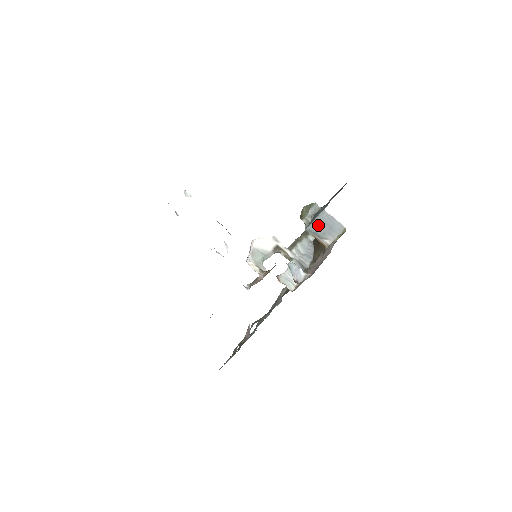
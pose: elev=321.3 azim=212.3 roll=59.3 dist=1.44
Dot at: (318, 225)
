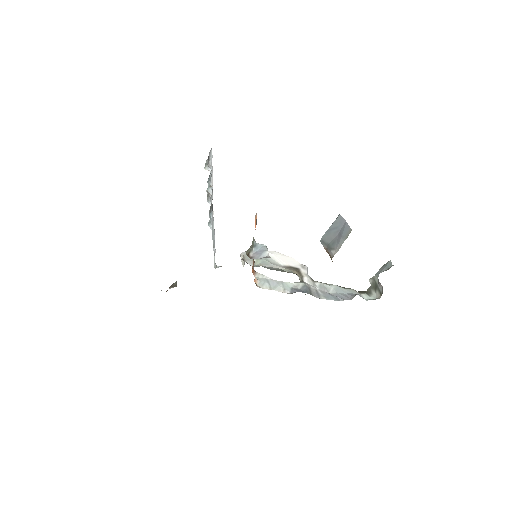
Dot at: (331, 233)
